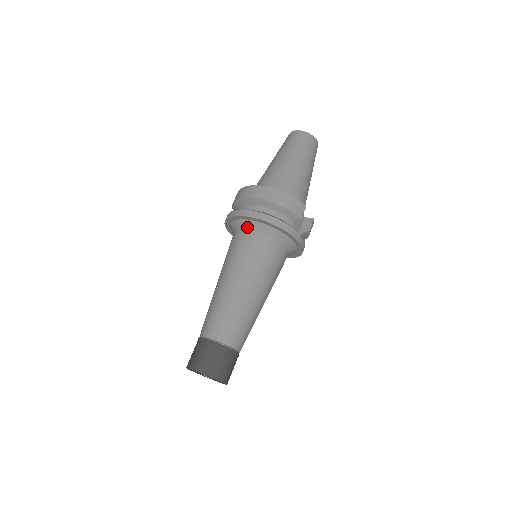
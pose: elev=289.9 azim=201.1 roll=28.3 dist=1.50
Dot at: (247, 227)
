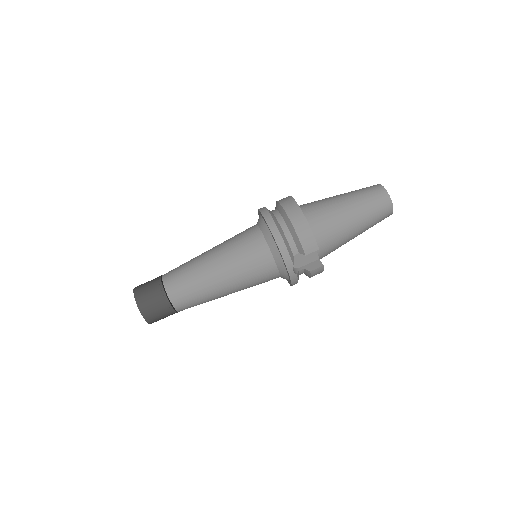
Dot at: (261, 227)
